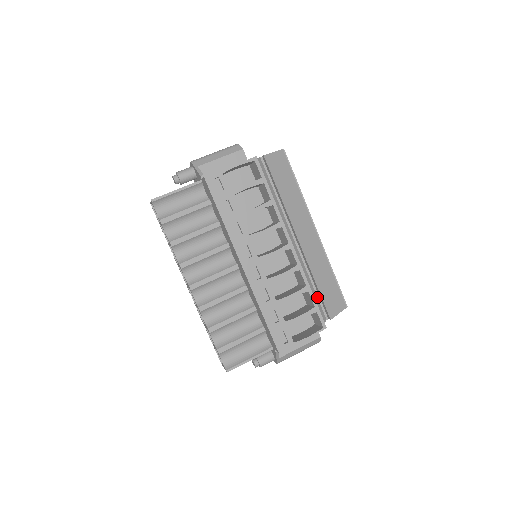
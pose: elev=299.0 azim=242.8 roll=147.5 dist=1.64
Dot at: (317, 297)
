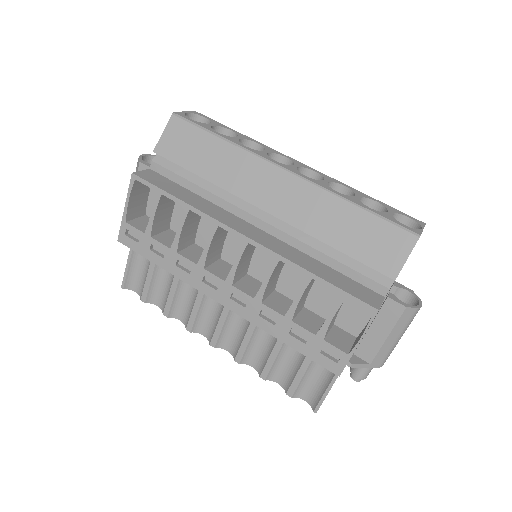
Dot at: occluded
